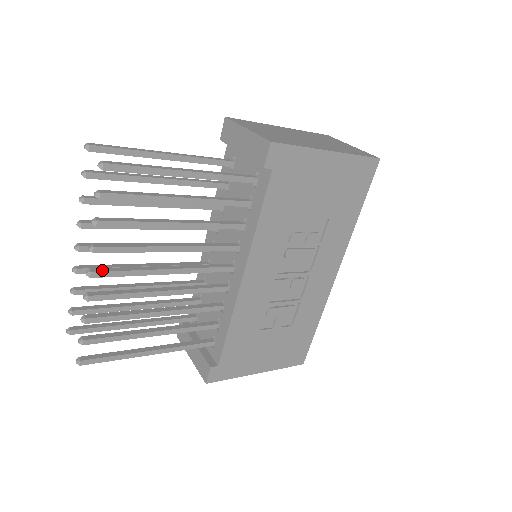
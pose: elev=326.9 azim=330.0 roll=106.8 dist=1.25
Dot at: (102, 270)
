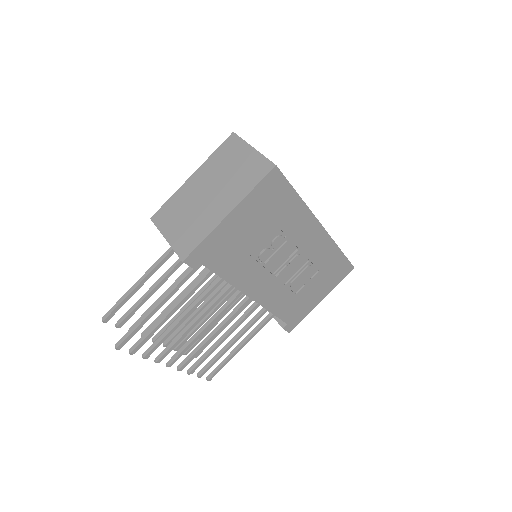
Dot at: (172, 360)
